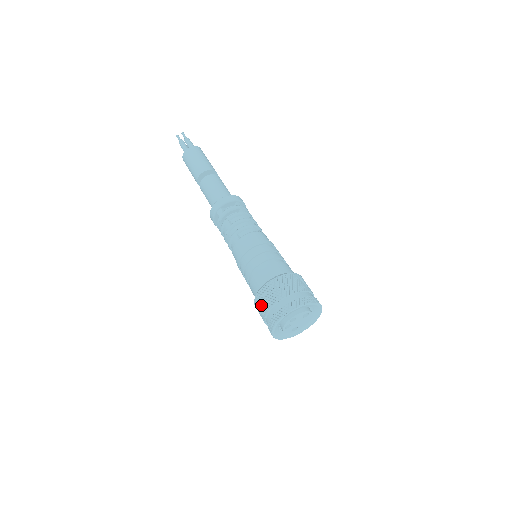
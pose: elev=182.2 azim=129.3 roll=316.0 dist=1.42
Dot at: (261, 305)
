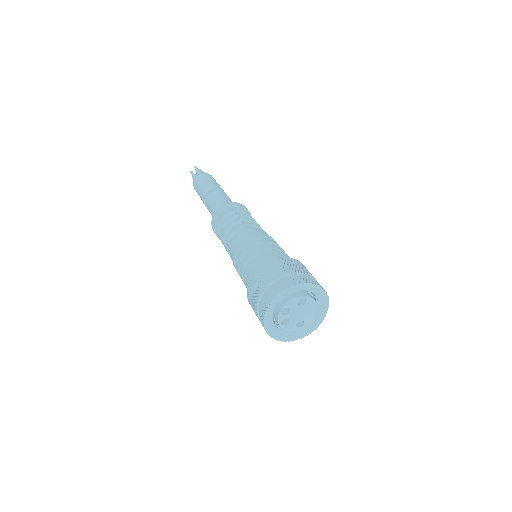
Dot at: (251, 305)
